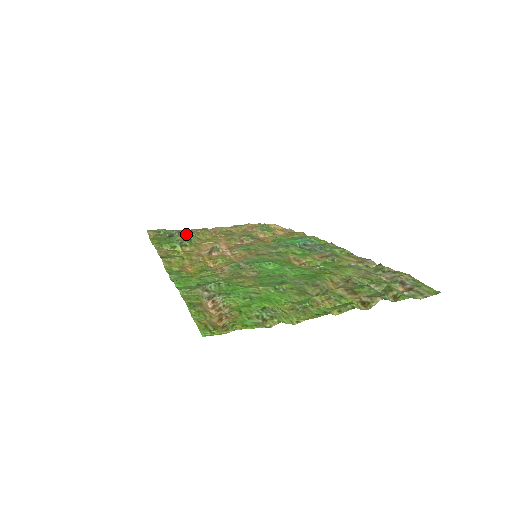
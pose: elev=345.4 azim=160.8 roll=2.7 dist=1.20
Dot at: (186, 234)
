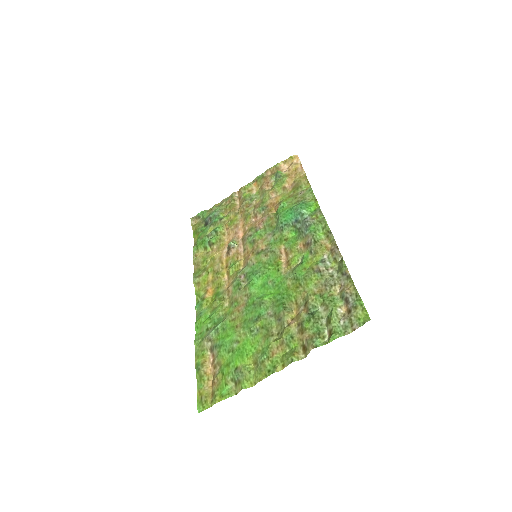
Dot at: (214, 222)
